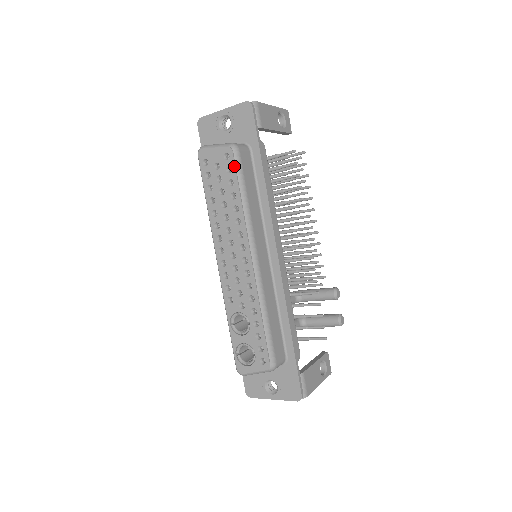
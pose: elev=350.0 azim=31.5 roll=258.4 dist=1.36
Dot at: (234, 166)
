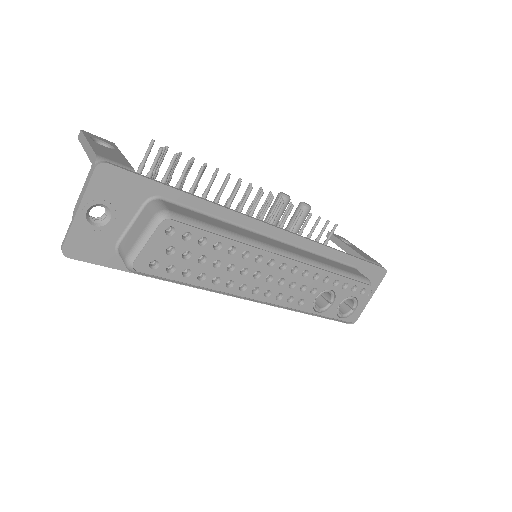
Dot at: (188, 227)
